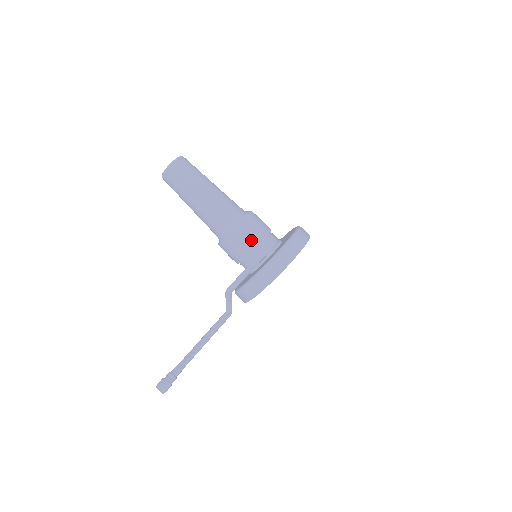
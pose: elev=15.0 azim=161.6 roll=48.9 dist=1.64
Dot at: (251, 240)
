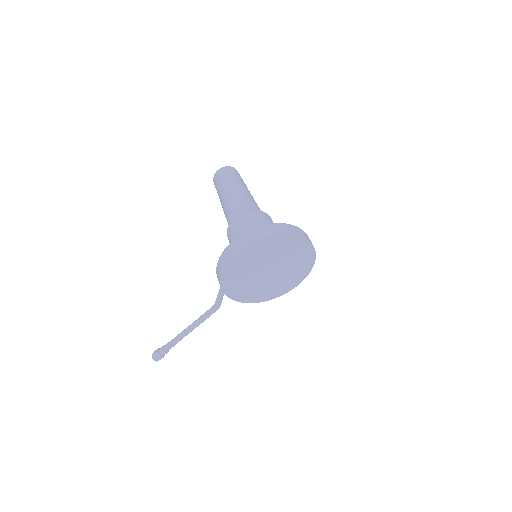
Dot at: (235, 237)
